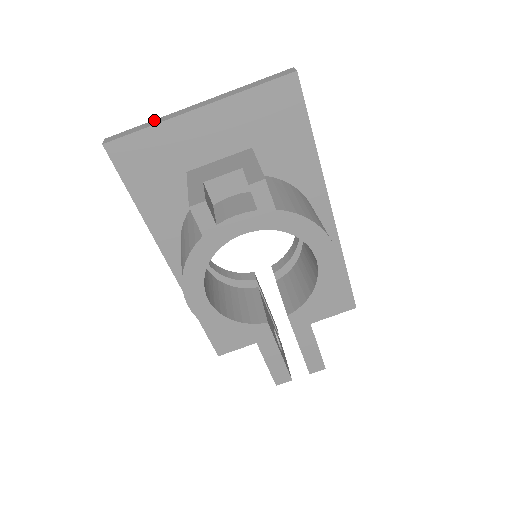
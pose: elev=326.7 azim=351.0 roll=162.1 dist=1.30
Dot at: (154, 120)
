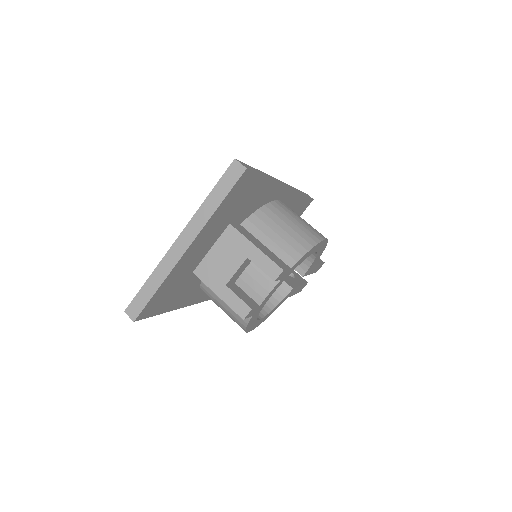
Dot at: (152, 275)
